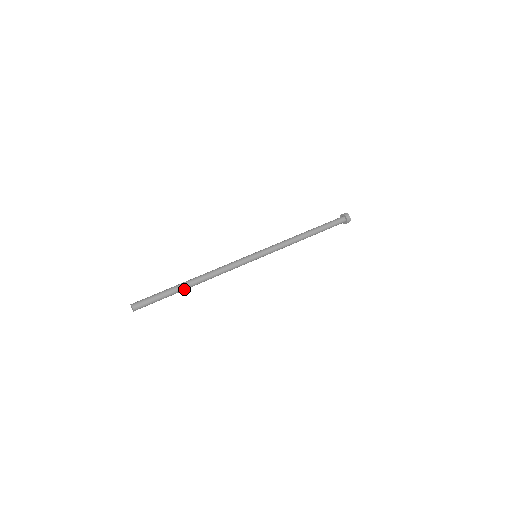
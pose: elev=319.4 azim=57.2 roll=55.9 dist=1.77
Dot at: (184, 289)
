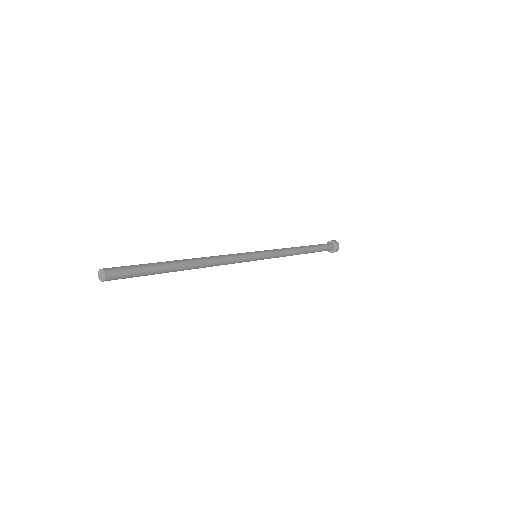
Dot at: (176, 270)
